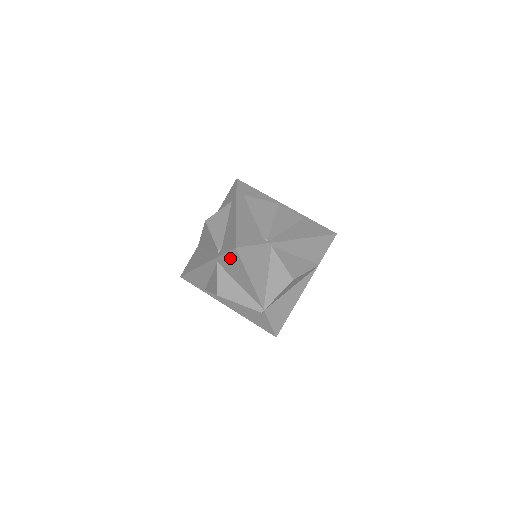
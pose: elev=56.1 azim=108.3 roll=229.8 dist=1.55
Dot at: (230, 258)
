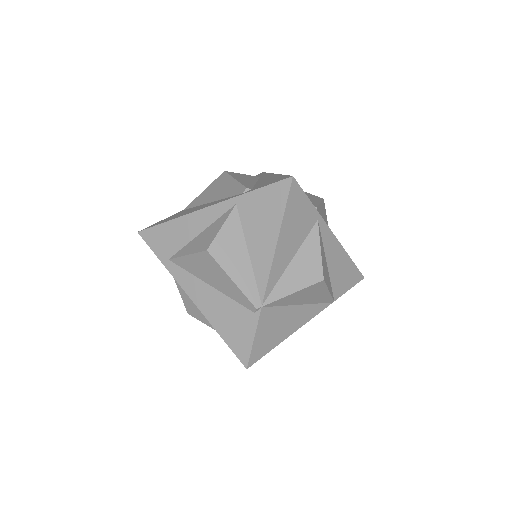
Dot at: (268, 196)
